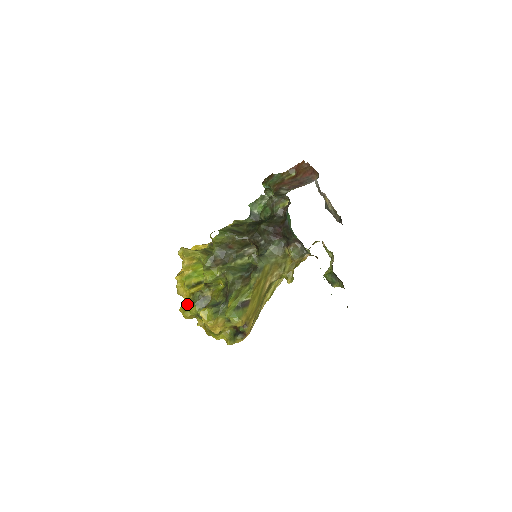
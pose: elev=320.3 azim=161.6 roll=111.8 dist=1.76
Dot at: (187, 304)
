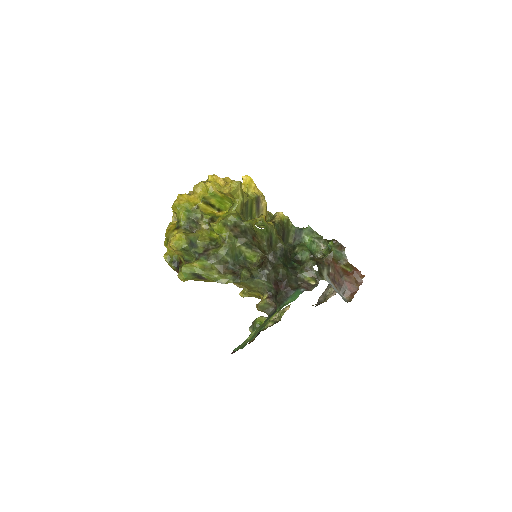
Dot at: (186, 205)
